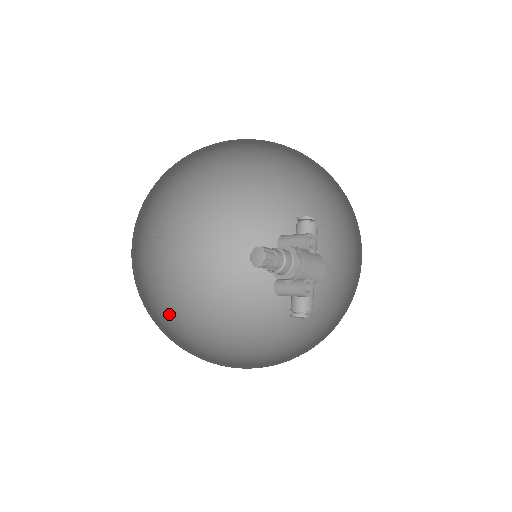
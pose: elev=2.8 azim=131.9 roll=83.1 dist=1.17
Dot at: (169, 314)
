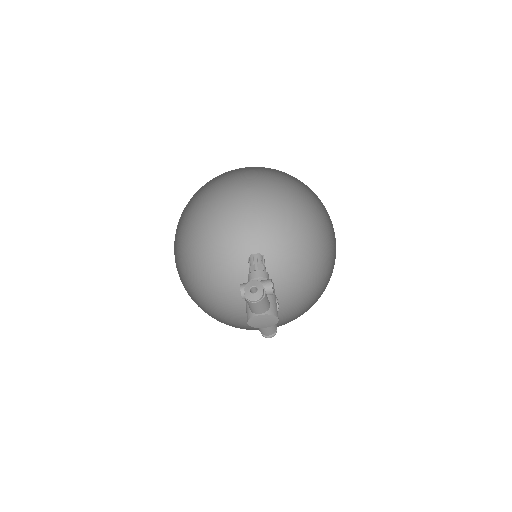
Dot at: occluded
